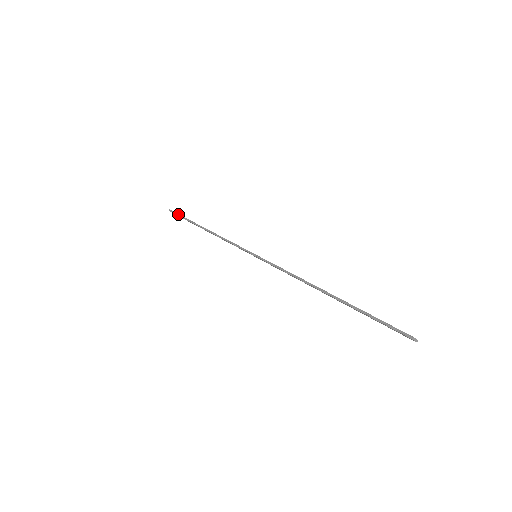
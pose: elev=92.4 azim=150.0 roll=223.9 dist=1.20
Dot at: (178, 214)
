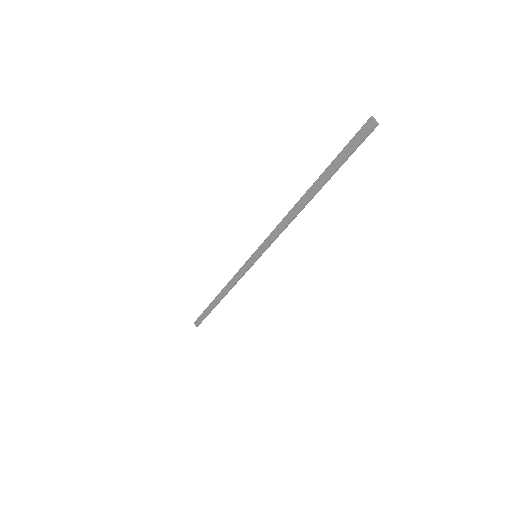
Dot at: (201, 315)
